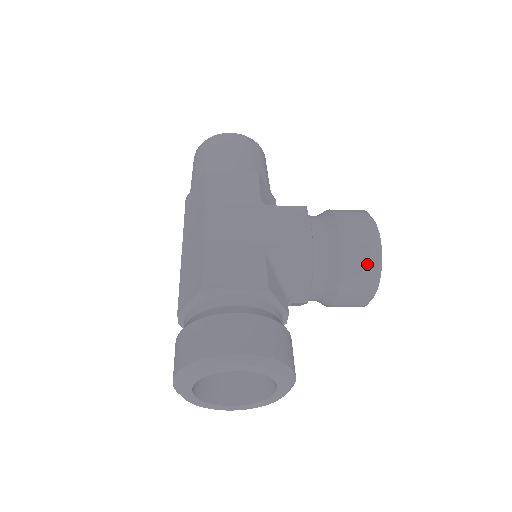
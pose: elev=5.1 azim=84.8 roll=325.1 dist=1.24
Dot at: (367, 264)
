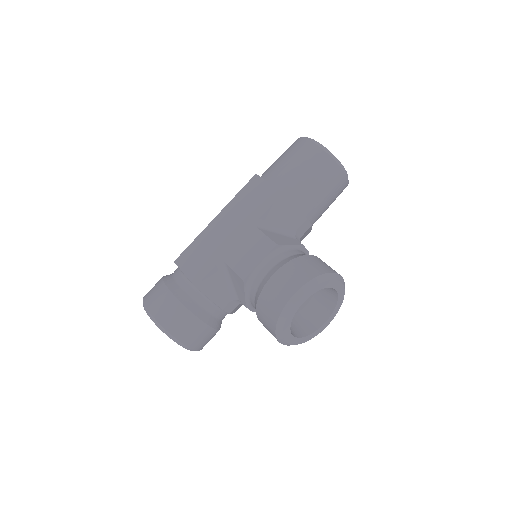
Dot at: (270, 318)
